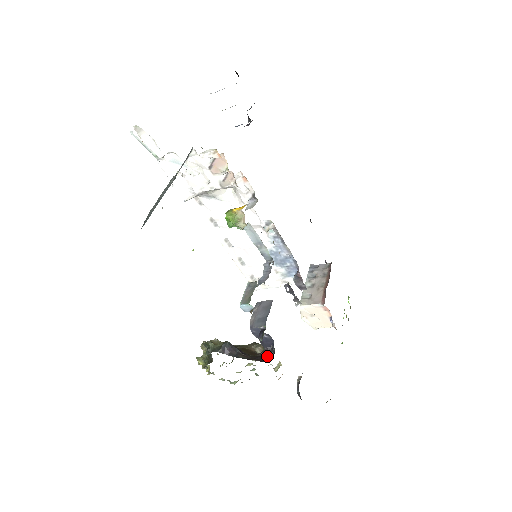
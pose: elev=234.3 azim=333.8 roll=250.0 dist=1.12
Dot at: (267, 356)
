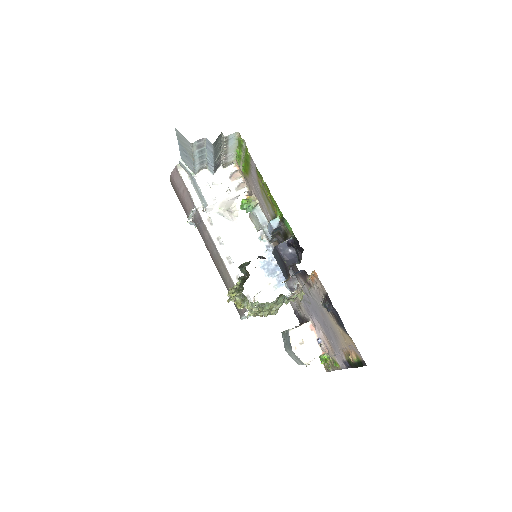
Dot at: (295, 264)
